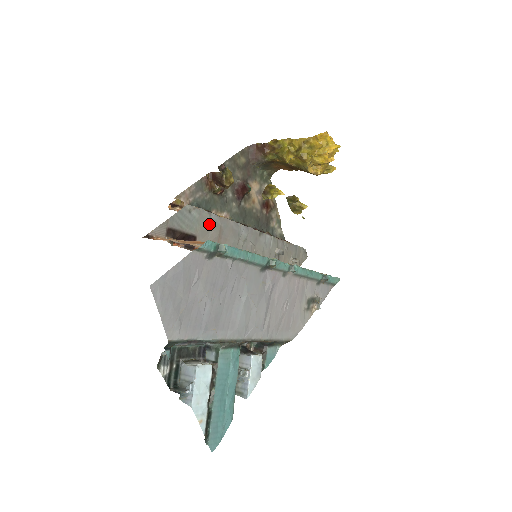
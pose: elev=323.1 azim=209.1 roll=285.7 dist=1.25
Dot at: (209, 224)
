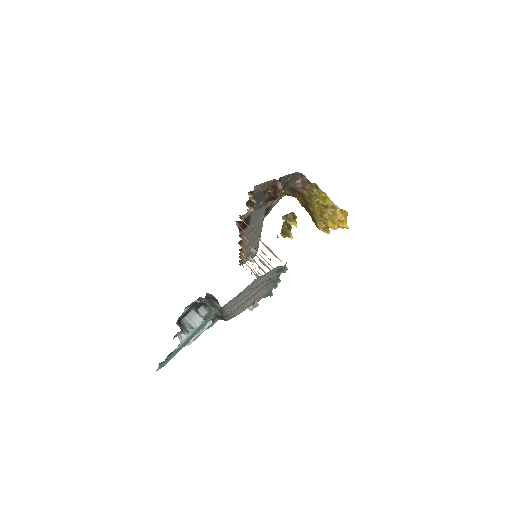
Dot at: (257, 220)
